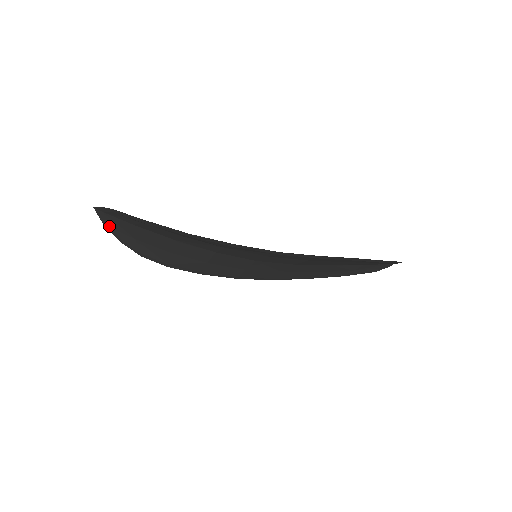
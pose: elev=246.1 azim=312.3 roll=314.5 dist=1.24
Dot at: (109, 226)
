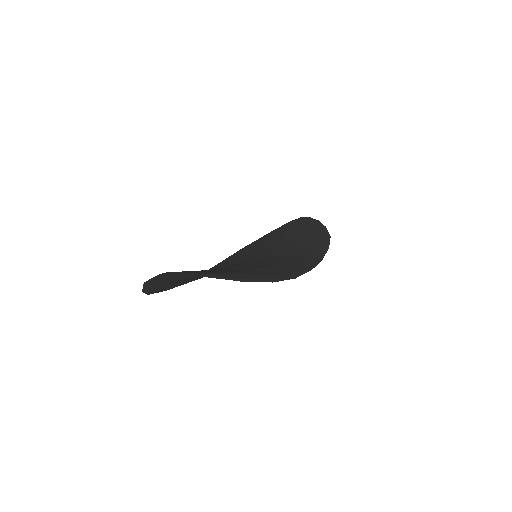
Dot at: (150, 283)
